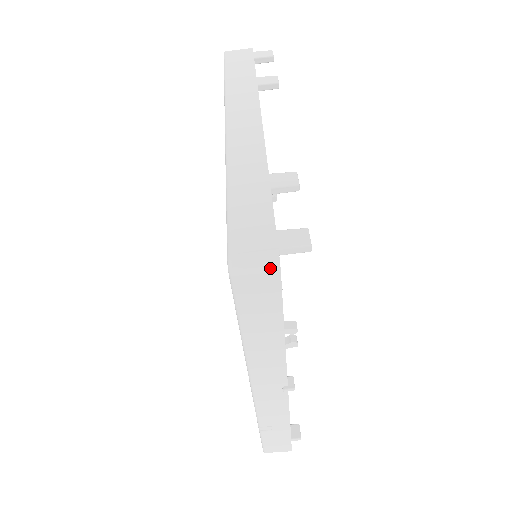
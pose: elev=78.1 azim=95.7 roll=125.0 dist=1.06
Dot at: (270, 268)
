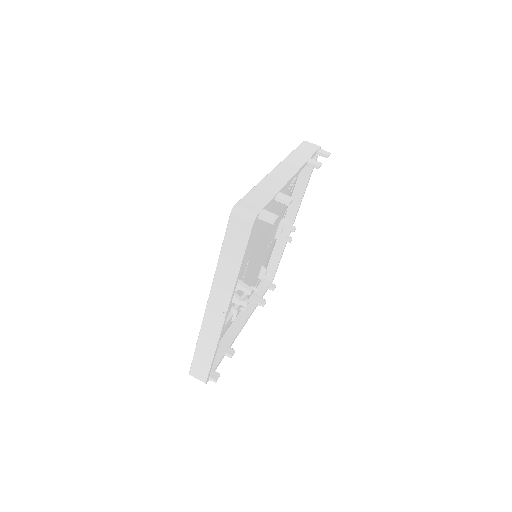
Dot at: (250, 219)
